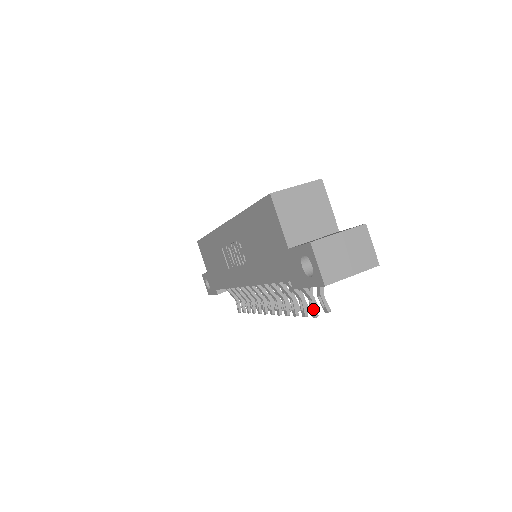
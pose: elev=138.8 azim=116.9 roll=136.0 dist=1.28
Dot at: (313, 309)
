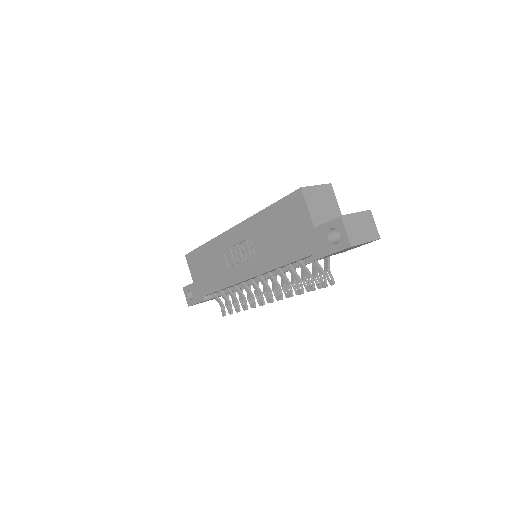
Dot at: (324, 280)
